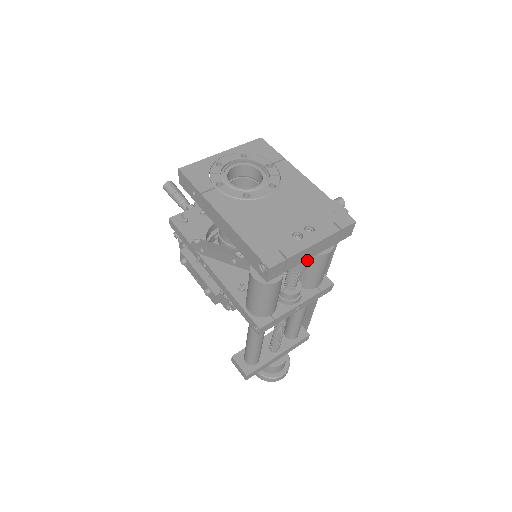
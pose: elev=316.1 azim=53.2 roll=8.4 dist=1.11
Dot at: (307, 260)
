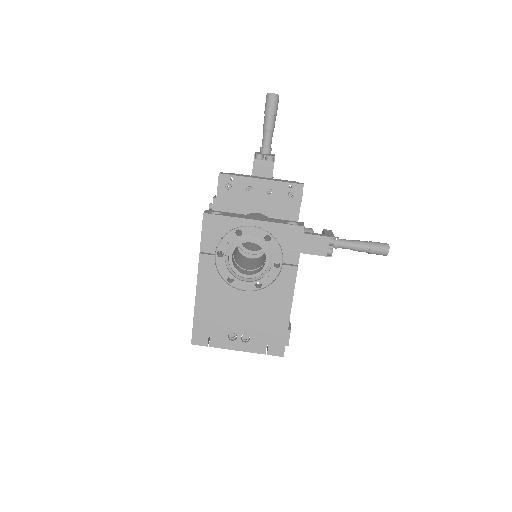
Dot at: occluded
